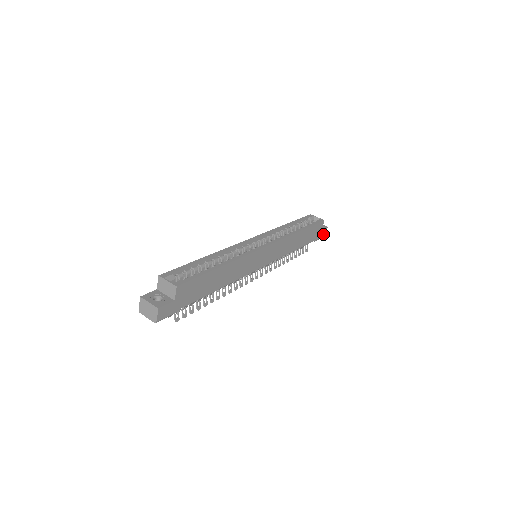
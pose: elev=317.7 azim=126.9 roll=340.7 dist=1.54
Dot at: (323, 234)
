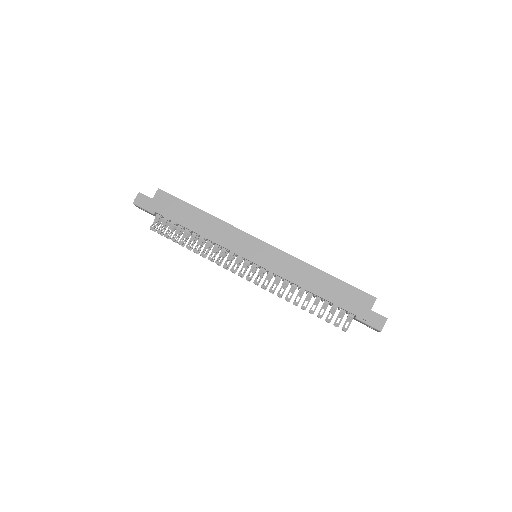
Dot at: (377, 323)
